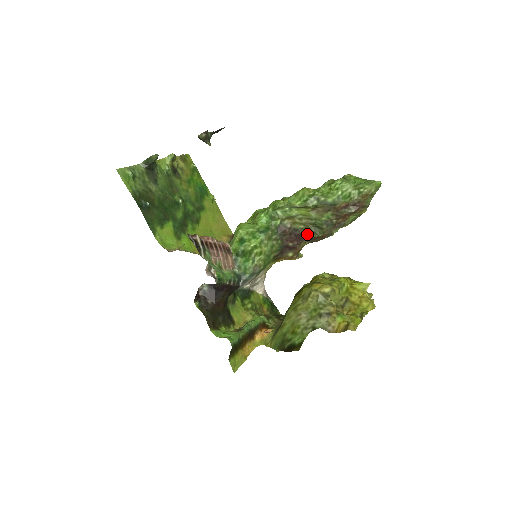
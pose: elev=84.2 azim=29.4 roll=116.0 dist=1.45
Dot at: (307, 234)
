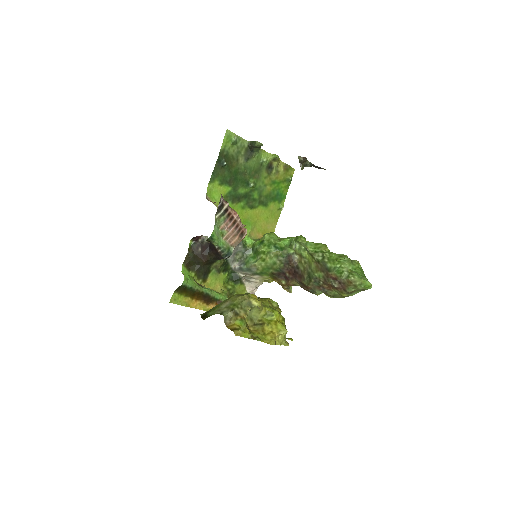
Dot at: (301, 277)
